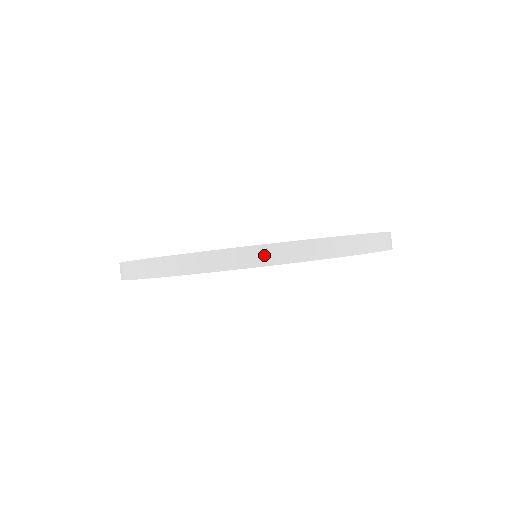
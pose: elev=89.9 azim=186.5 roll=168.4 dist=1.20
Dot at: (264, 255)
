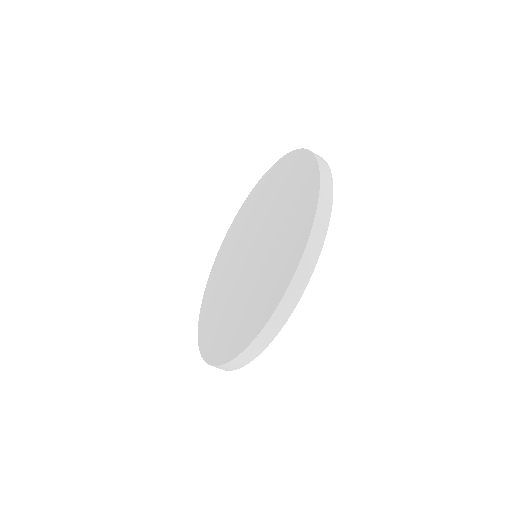
Dot at: (281, 316)
